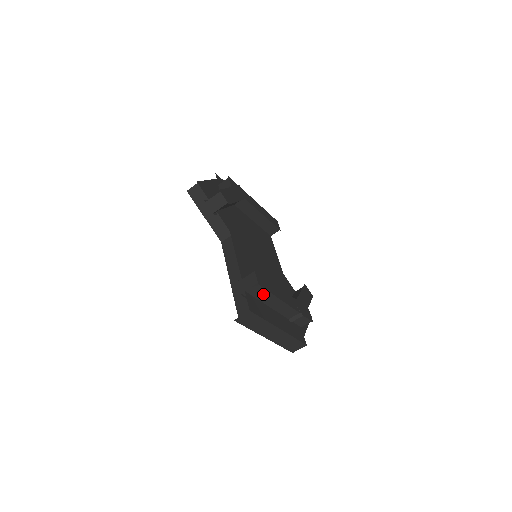
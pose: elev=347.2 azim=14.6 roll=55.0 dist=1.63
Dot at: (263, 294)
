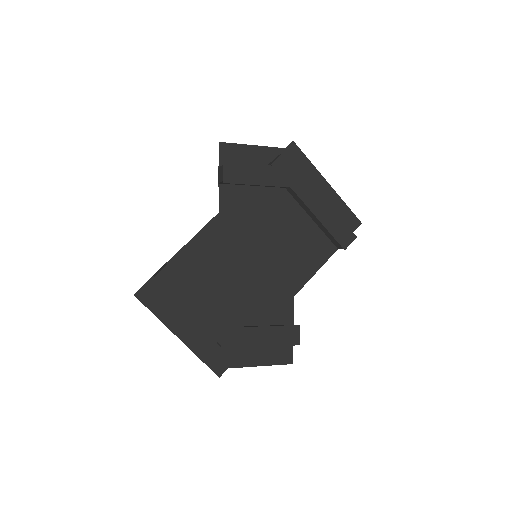
Dot at: occluded
